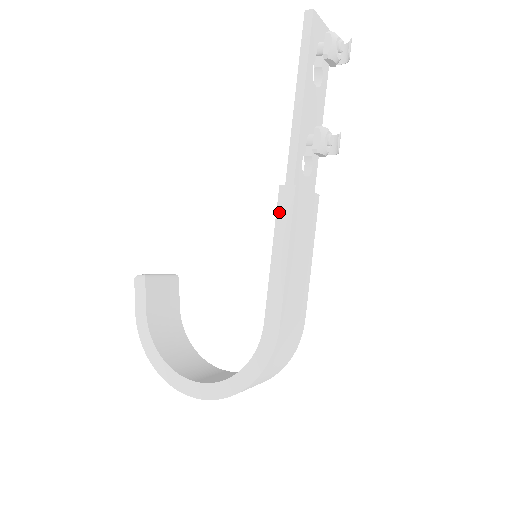
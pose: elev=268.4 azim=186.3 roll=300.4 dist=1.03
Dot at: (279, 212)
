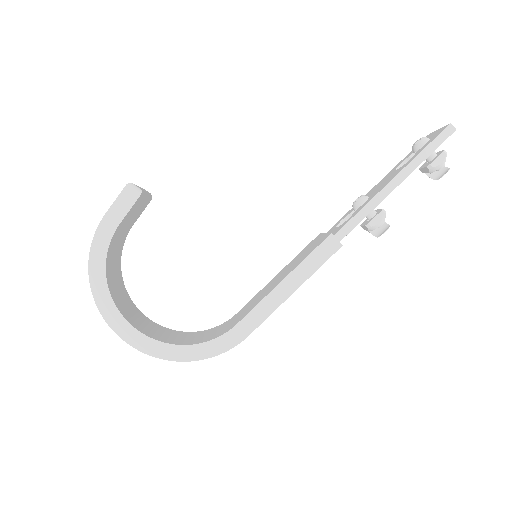
Dot at: (315, 253)
